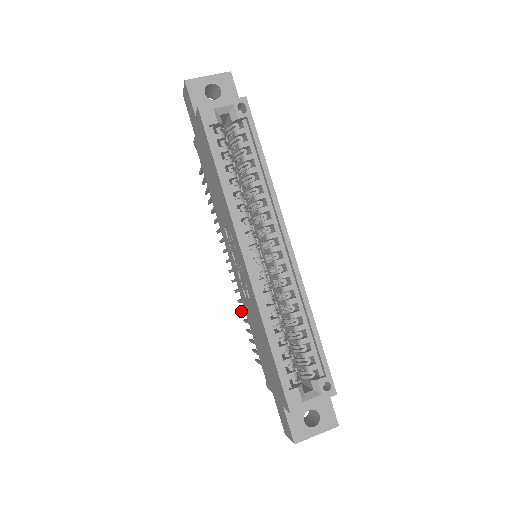
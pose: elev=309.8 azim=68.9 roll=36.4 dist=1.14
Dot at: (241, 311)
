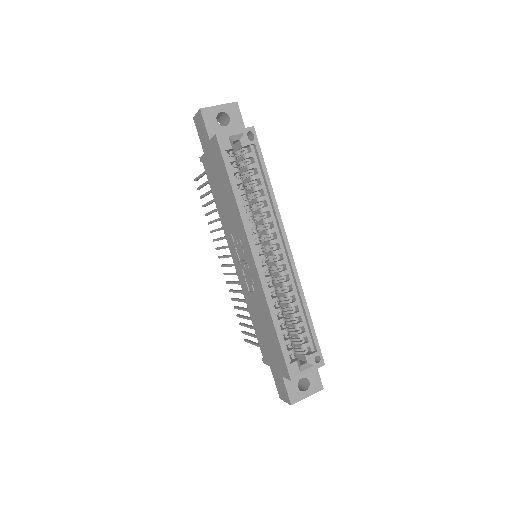
Dot at: (233, 299)
